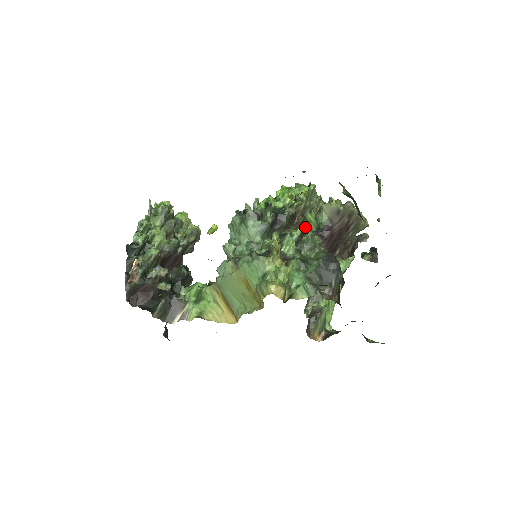
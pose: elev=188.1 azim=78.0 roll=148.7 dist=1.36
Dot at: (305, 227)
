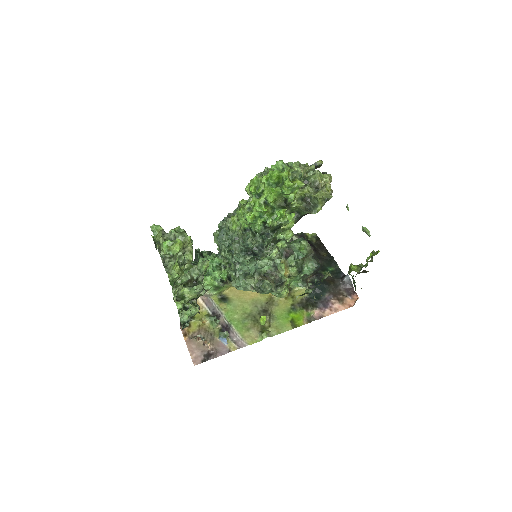
Dot at: (288, 213)
